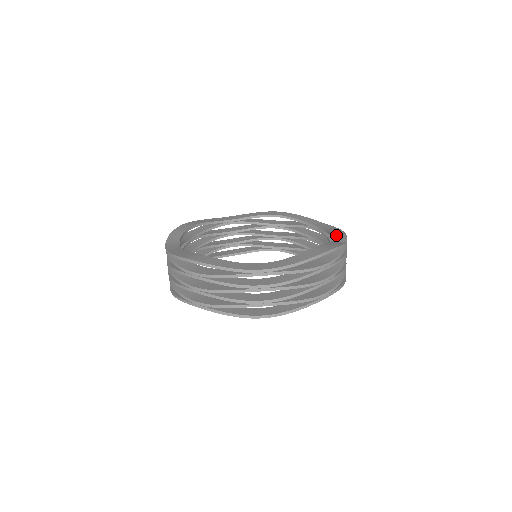
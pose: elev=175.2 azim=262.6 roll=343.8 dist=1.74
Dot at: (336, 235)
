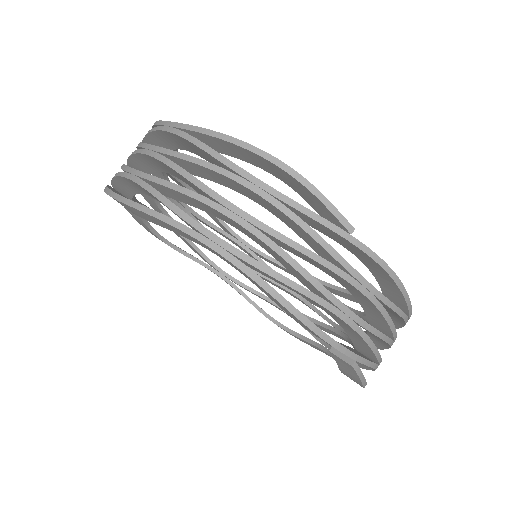
Dot at: occluded
